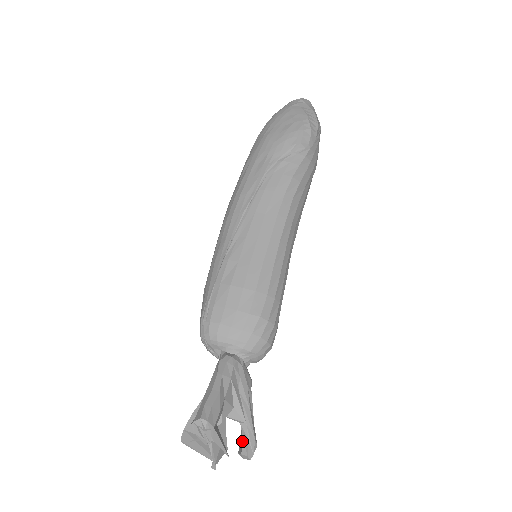
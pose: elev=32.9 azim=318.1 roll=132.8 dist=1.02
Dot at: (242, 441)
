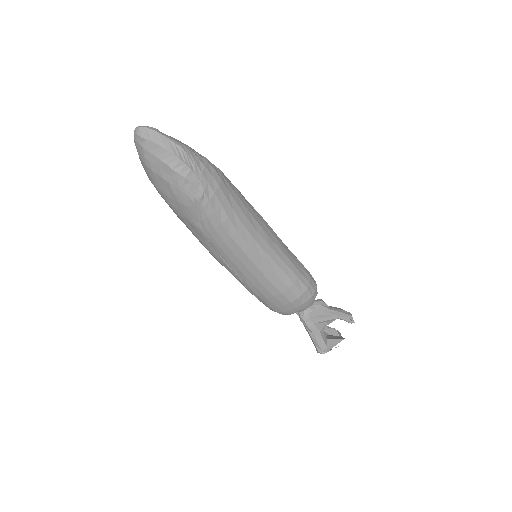
Dot at: occluded
